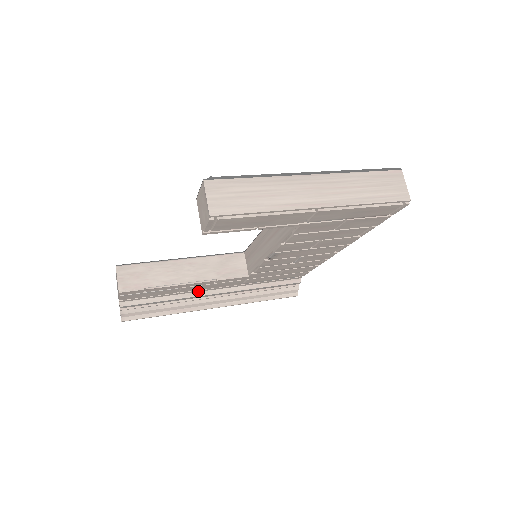
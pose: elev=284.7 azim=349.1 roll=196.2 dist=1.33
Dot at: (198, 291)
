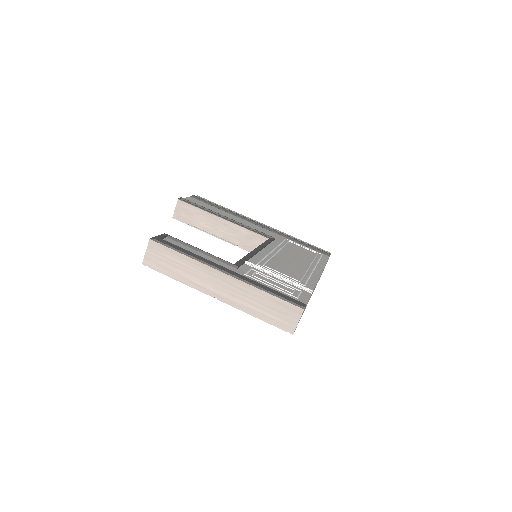
Dot at: occluded
